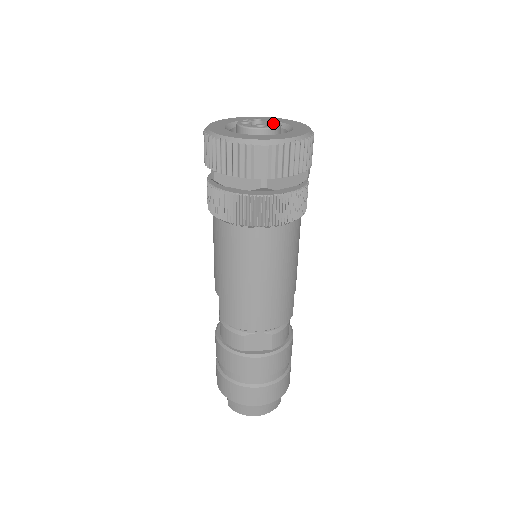
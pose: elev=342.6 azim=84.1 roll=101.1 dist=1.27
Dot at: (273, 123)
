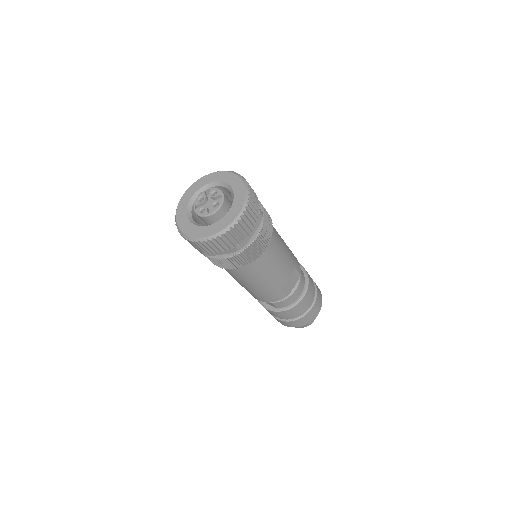
Dot at: (218, 203)
